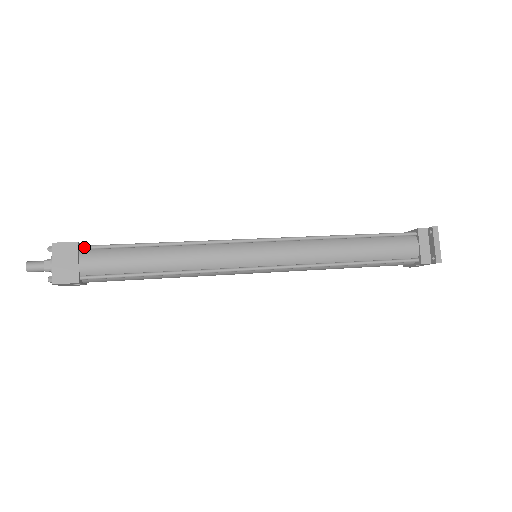
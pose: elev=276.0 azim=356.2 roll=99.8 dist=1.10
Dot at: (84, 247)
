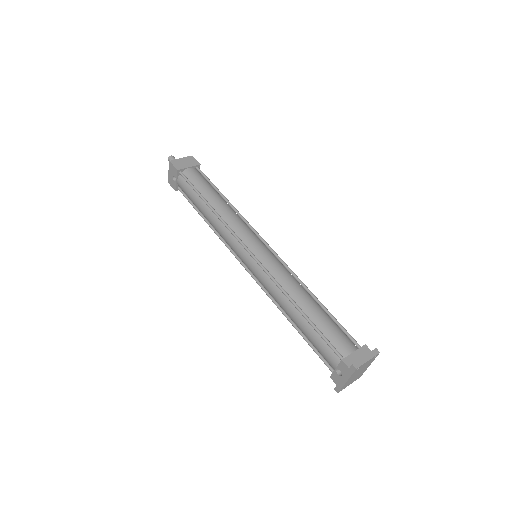
Dot at: (199, 169)
